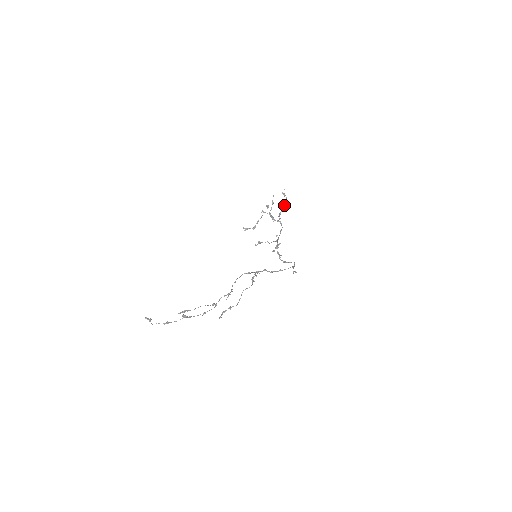
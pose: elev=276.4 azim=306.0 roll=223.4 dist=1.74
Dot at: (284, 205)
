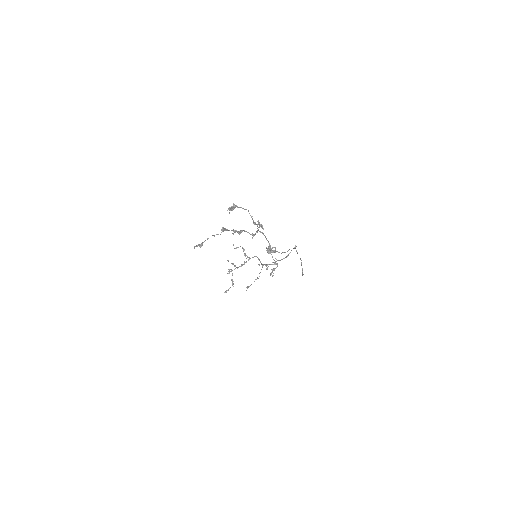
Dot at: (244, 249)
